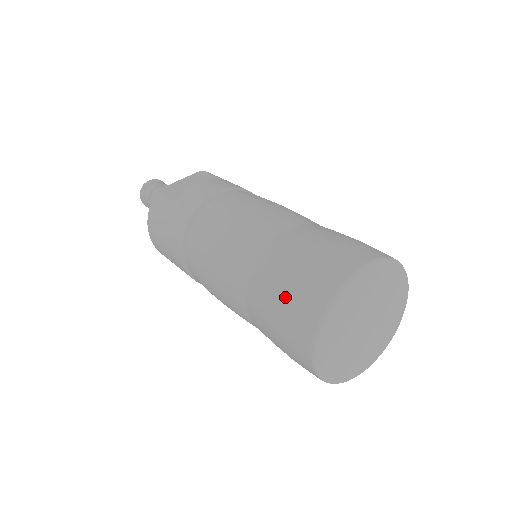
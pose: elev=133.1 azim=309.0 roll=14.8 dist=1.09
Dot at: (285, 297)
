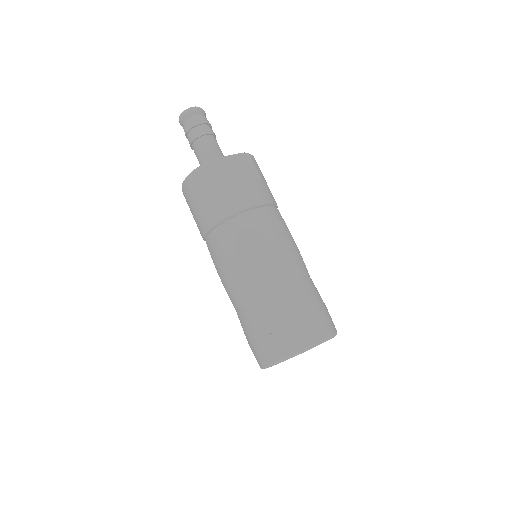
Dot at: (271, 332)
